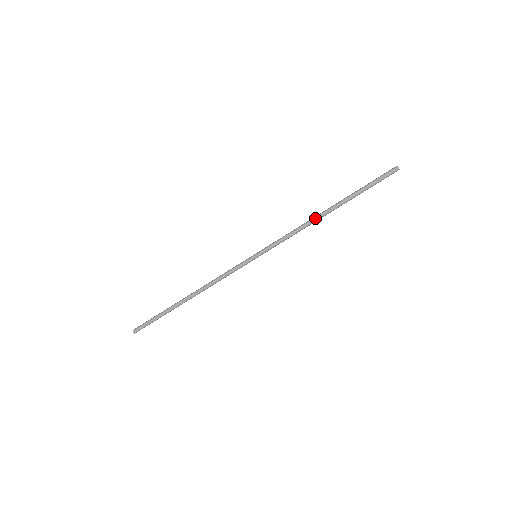
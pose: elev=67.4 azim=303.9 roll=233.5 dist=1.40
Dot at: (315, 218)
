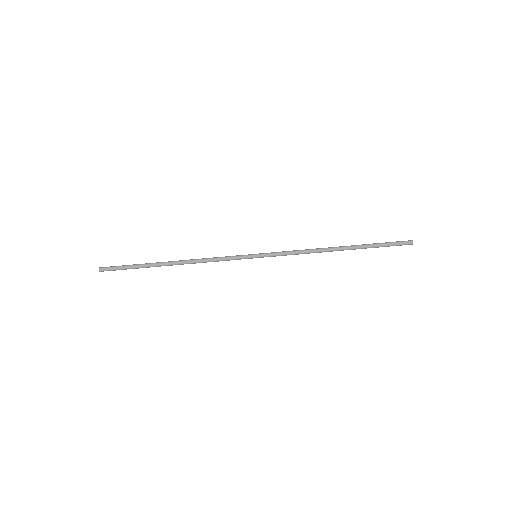
Dot at: (325, 250)
